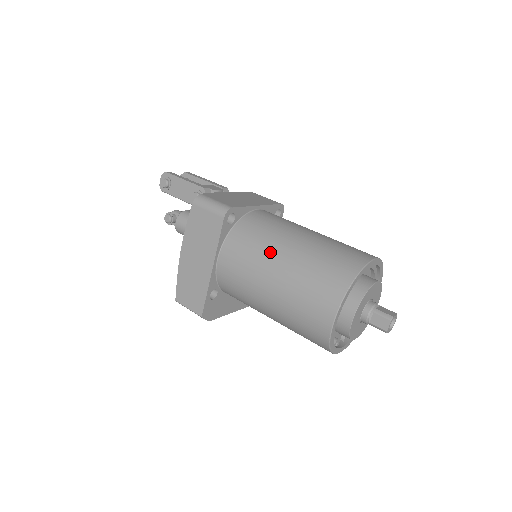
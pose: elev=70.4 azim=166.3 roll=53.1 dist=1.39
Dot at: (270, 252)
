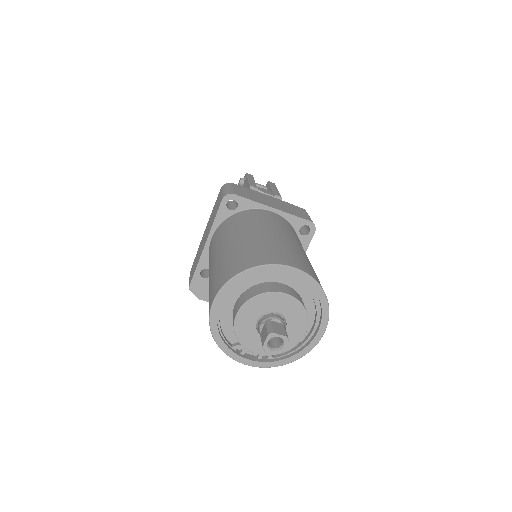
Dot at: (230, 236)
